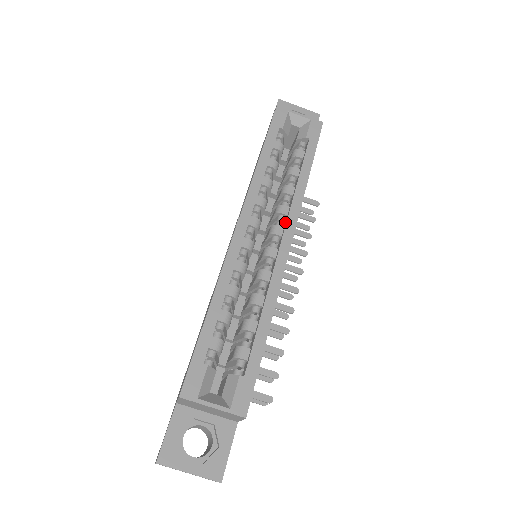
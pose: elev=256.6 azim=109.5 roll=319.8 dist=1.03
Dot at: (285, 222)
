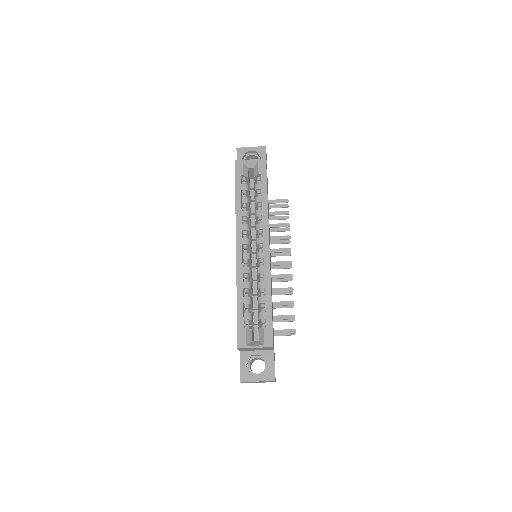
Dot at: (263, 234)
